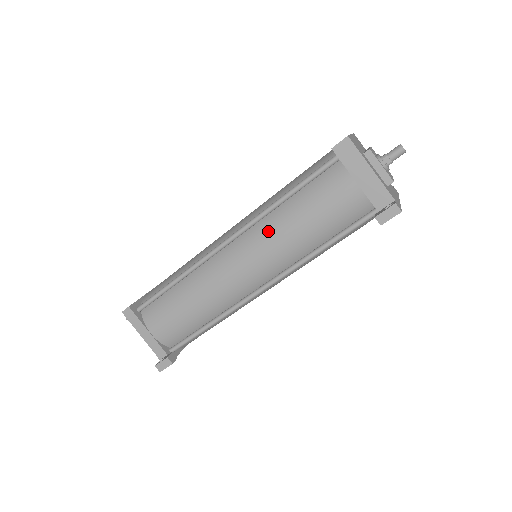
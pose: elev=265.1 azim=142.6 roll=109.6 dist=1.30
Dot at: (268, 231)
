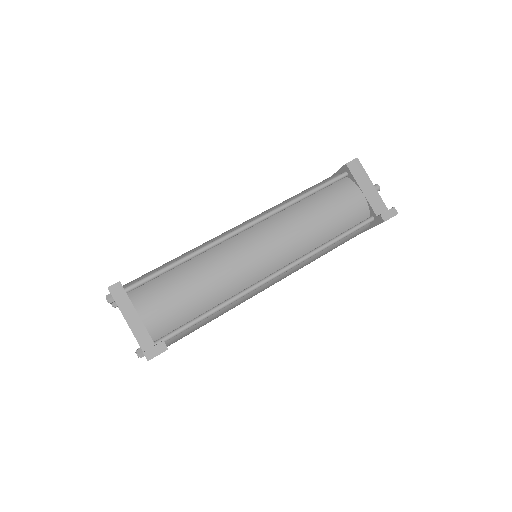
Dot at: (288, 220)
